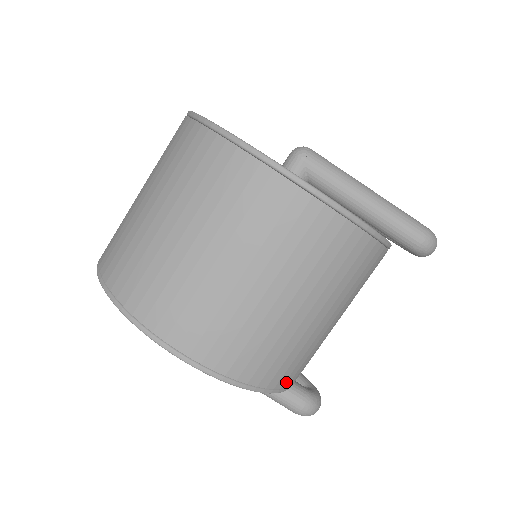
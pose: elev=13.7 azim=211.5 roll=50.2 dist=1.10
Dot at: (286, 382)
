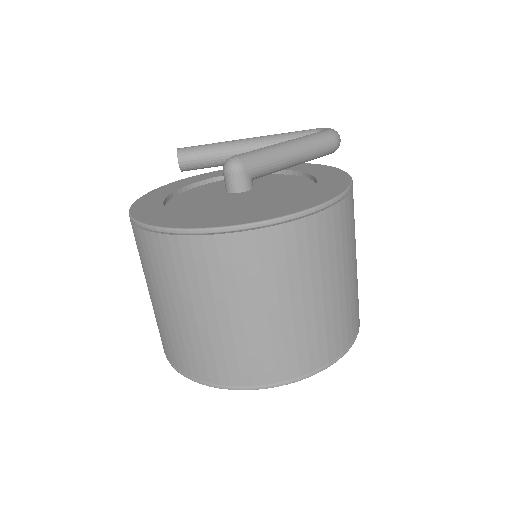
Dot at: occluded
